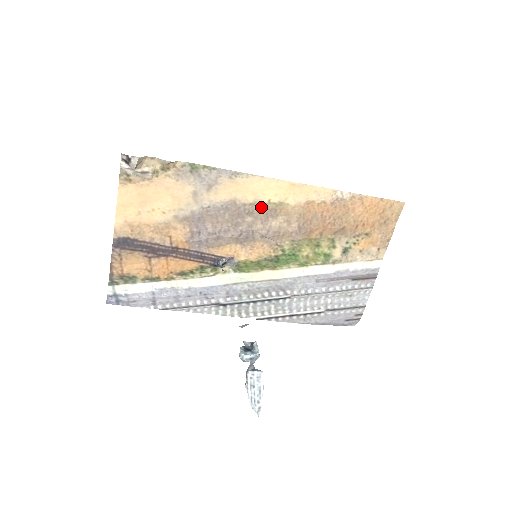
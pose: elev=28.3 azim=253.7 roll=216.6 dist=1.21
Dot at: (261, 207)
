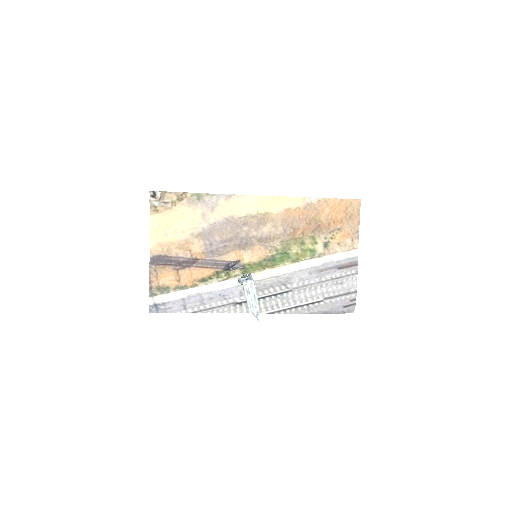
Dot at: (252, 218)
